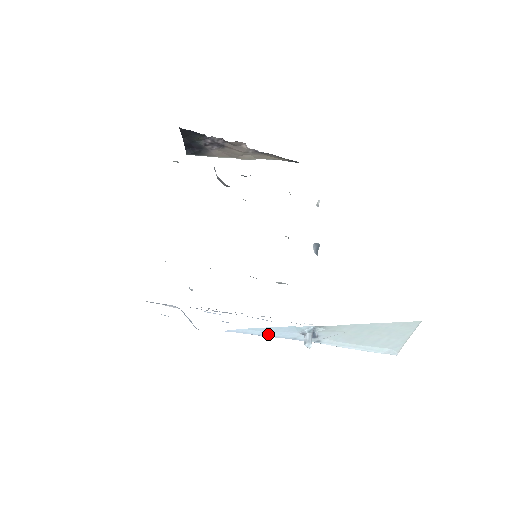
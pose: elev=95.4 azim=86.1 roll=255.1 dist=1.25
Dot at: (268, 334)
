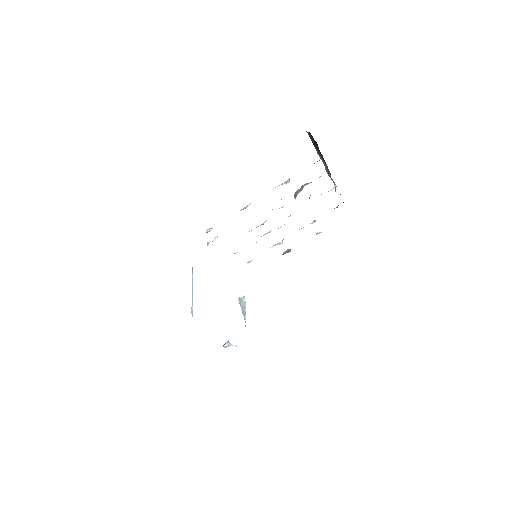
Dot at: occluded
